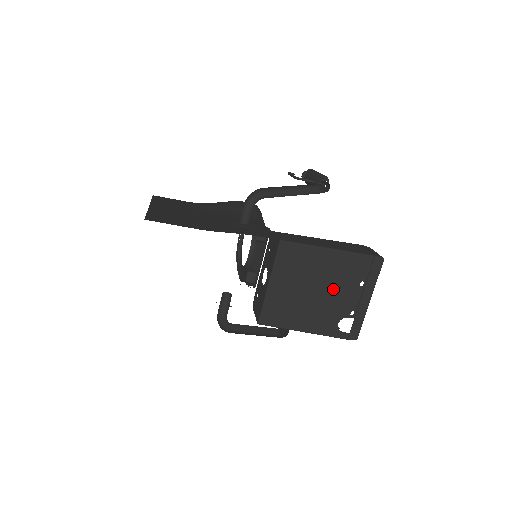
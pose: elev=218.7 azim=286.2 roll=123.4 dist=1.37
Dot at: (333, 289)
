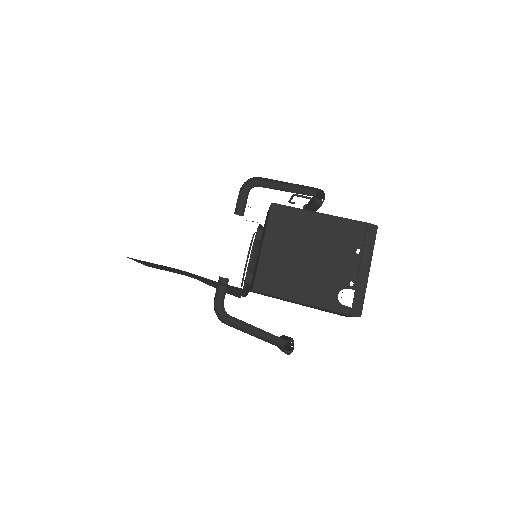
Dot at: (329, 255)
